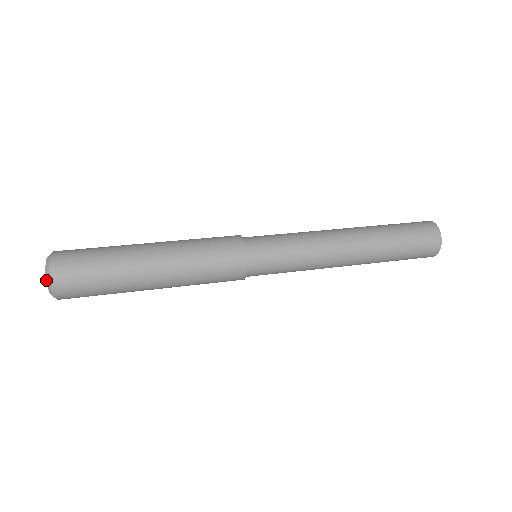
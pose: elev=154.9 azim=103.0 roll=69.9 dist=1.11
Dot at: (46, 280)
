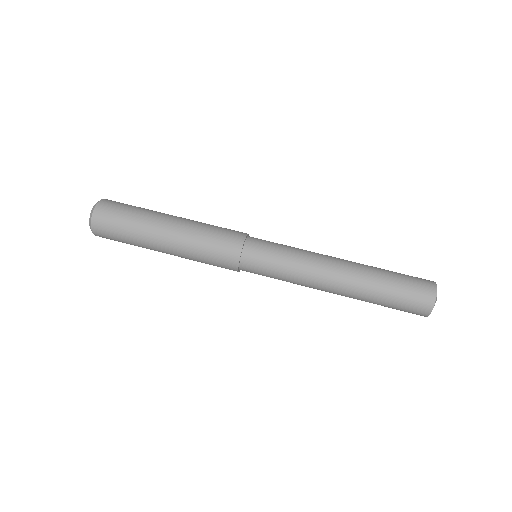
Dot at: (89, 222)
